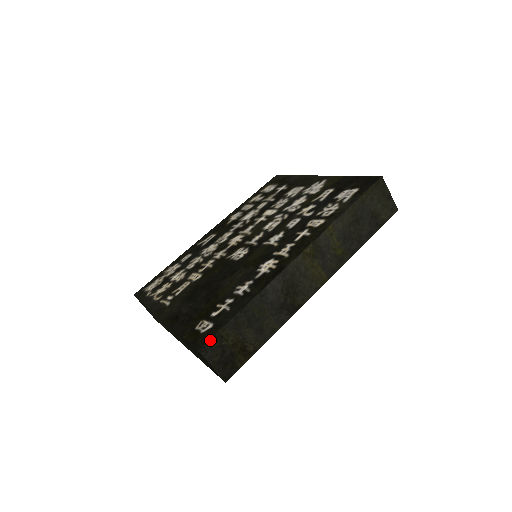
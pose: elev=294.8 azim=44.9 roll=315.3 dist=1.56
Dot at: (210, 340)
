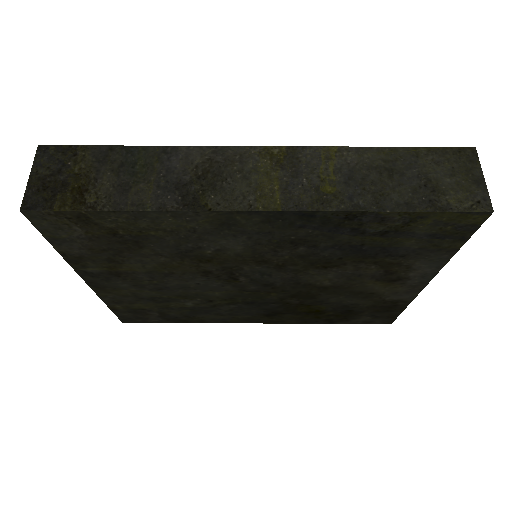
Dot at: (61, 146)
